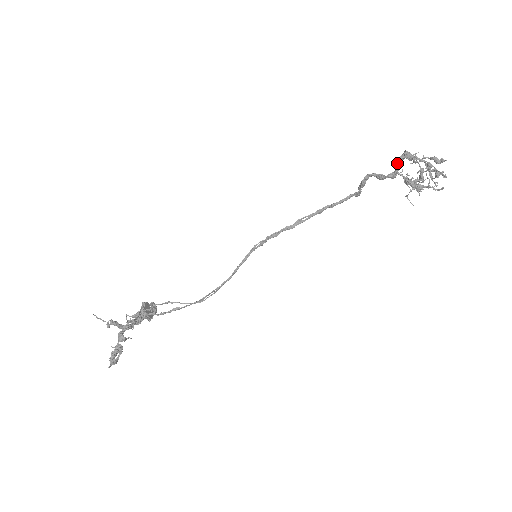
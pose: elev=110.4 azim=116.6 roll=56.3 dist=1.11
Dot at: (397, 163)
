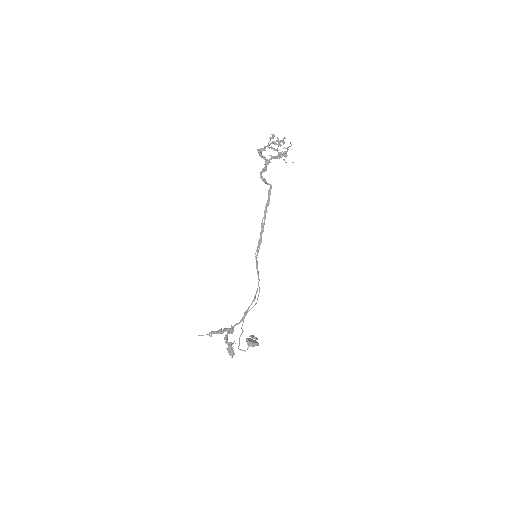
Dot at: occluded
